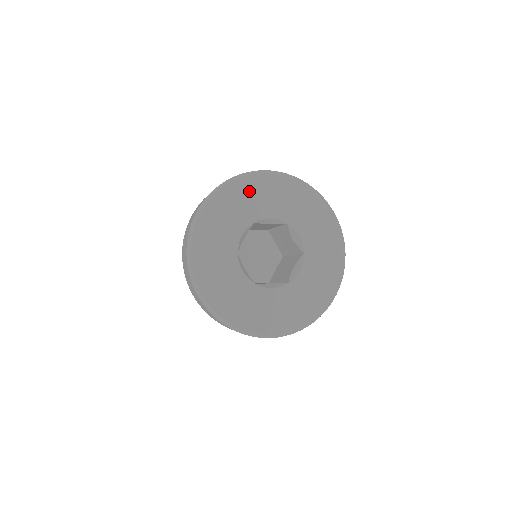
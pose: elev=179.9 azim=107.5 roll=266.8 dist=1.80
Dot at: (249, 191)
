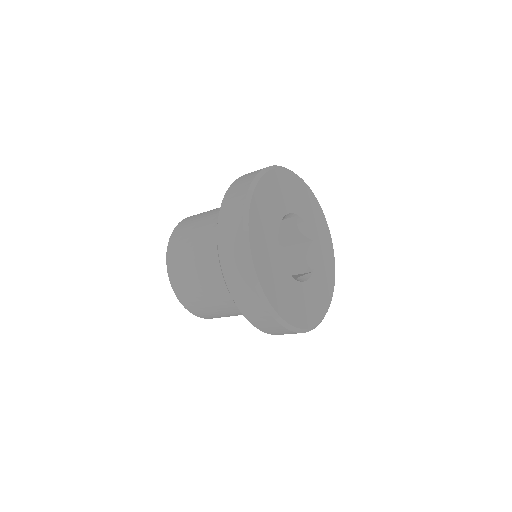
Dot at: (270, 189)
